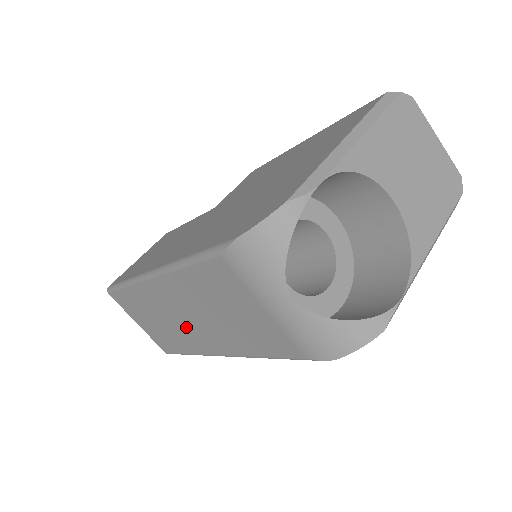
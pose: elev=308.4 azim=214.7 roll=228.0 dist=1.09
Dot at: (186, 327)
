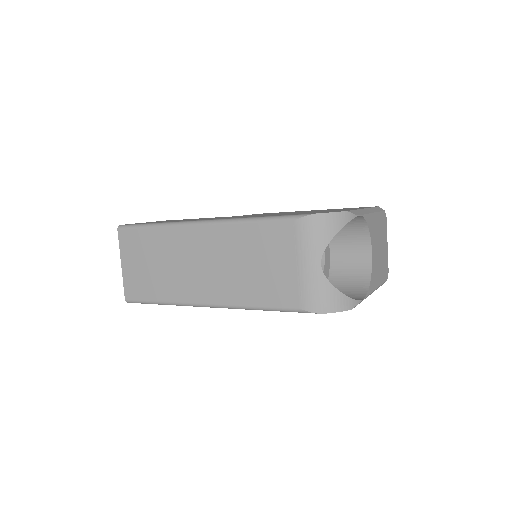
Dot at: (191, 273)
